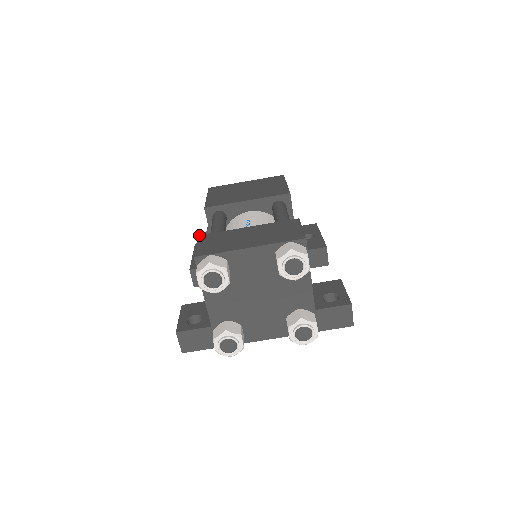
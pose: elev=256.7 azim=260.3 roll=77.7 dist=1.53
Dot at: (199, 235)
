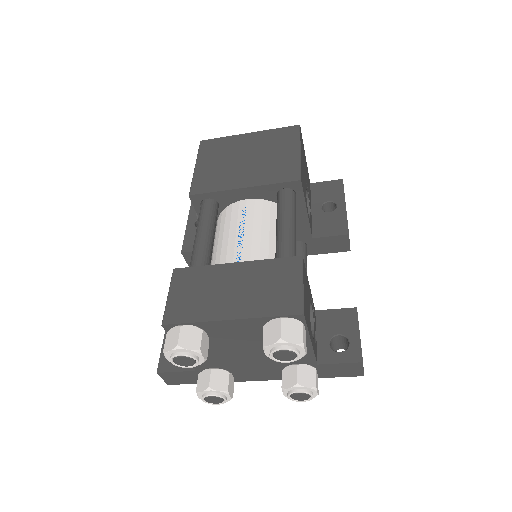
Dot at: (174, 269)
